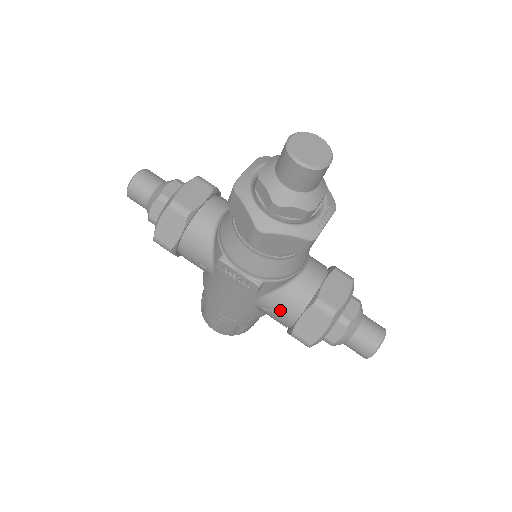
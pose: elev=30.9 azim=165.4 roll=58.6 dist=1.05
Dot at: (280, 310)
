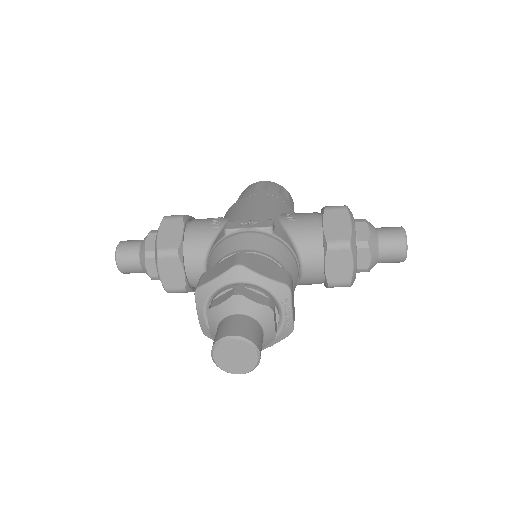
Dot at: occluded
